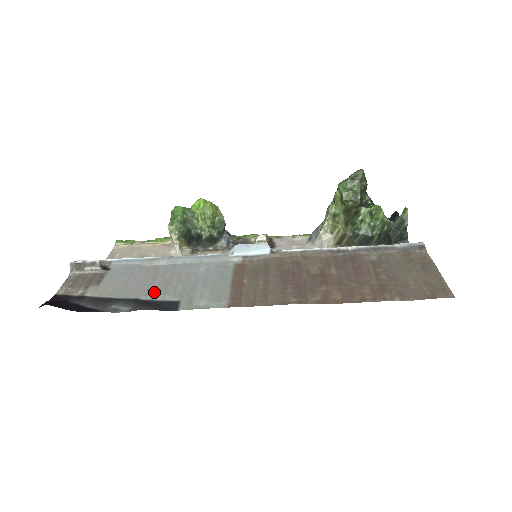
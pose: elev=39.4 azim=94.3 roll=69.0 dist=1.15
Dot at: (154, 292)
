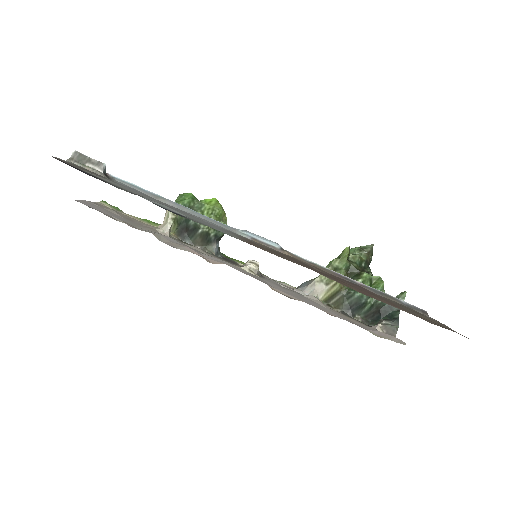
Dot at: (160, 203)
